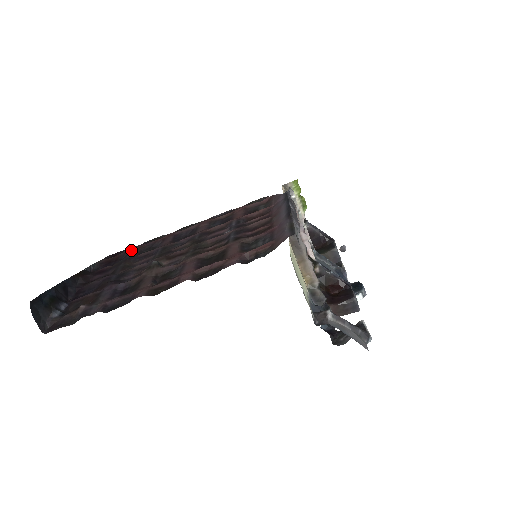
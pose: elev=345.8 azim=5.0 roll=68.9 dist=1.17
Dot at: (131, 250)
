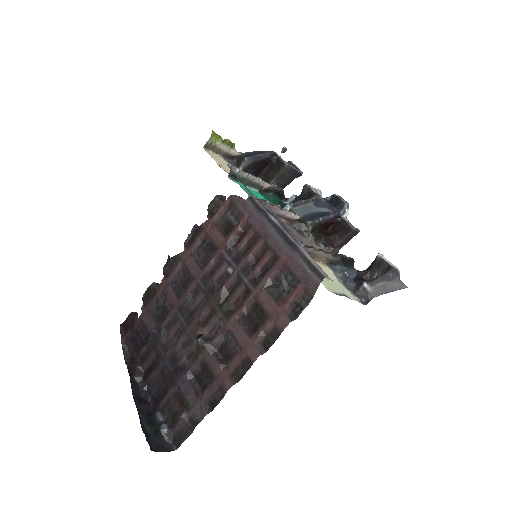
Dot at: (142, 318)
